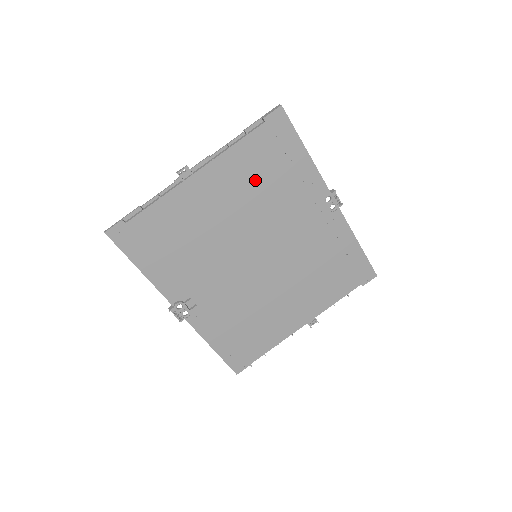
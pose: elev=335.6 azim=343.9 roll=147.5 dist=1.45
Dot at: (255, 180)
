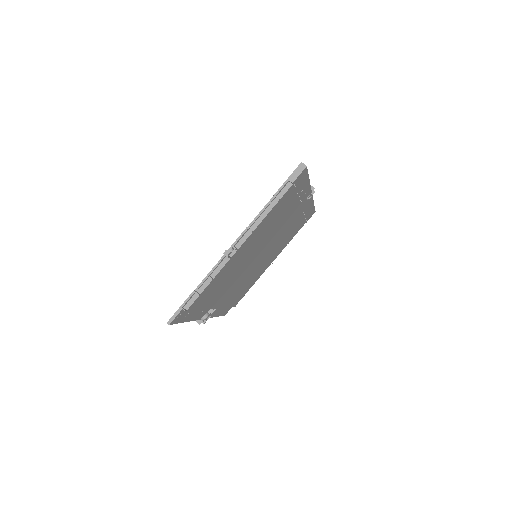
Dot at: (273, 221)
